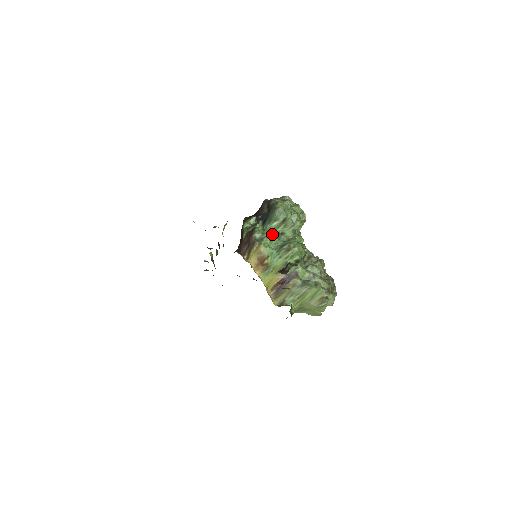
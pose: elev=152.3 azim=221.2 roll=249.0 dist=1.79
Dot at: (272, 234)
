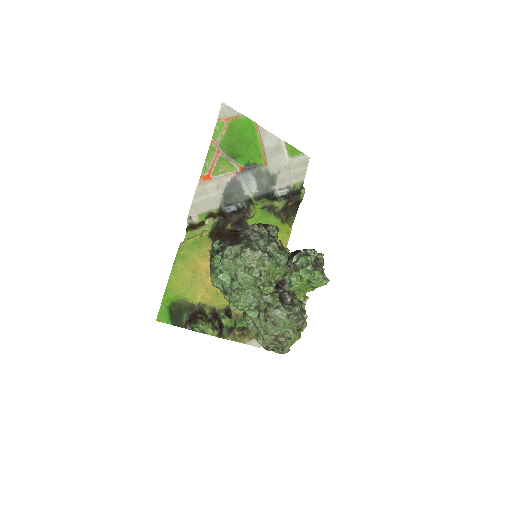
Dot at: (226, 273)
